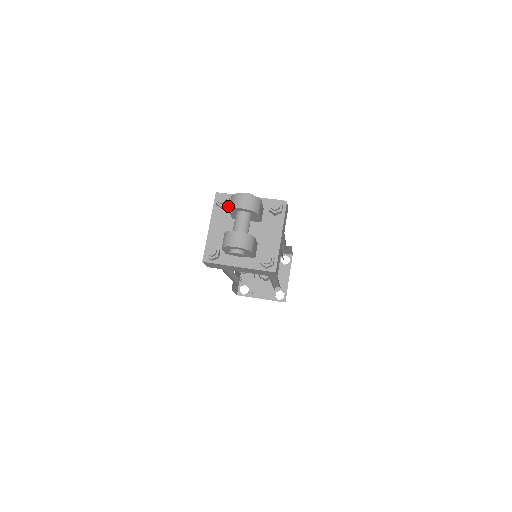
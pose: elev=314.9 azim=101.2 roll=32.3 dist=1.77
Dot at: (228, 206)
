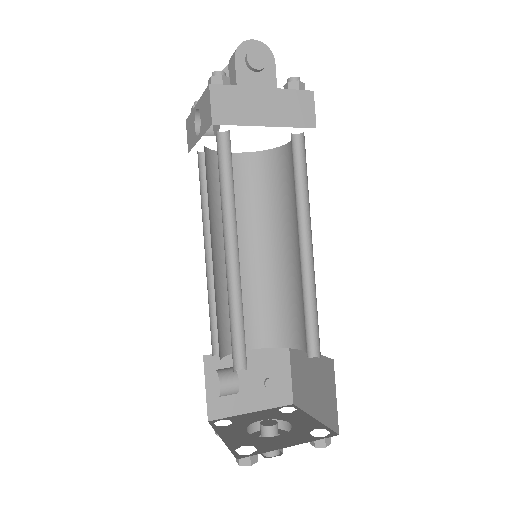
Dot at: occluded
